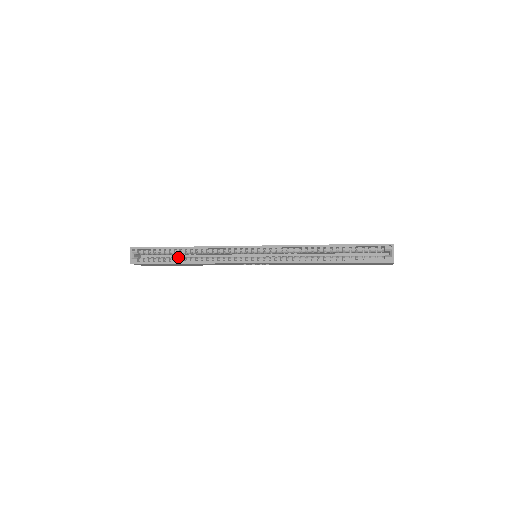
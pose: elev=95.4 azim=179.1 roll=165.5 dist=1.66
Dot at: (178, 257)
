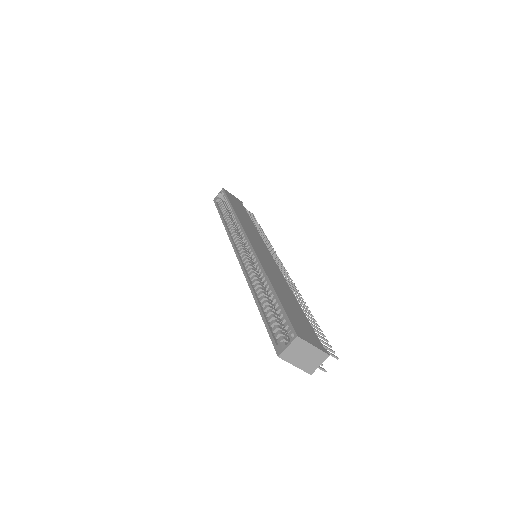
Dot at: (227, 215)
